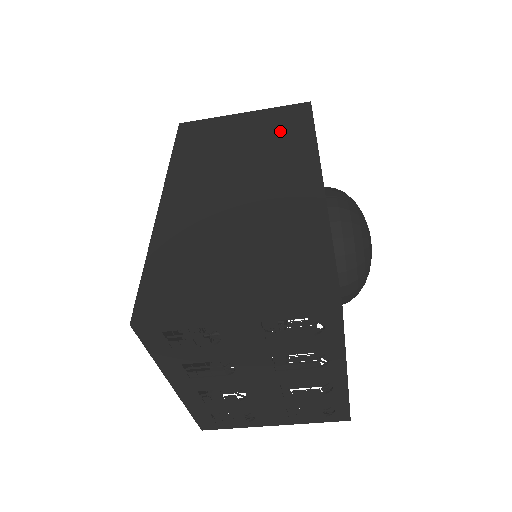
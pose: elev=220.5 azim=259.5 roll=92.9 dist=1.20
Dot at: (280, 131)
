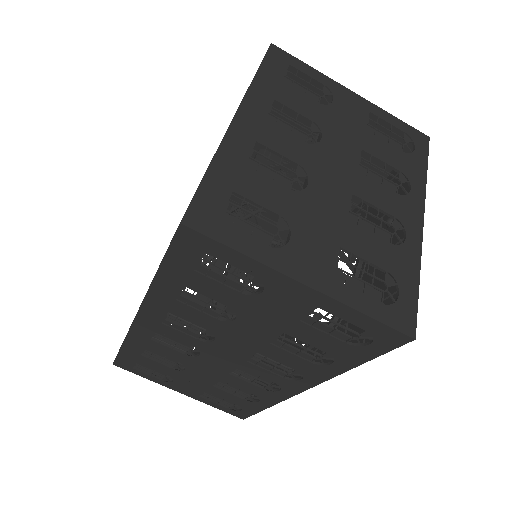
Dot at: occluded
